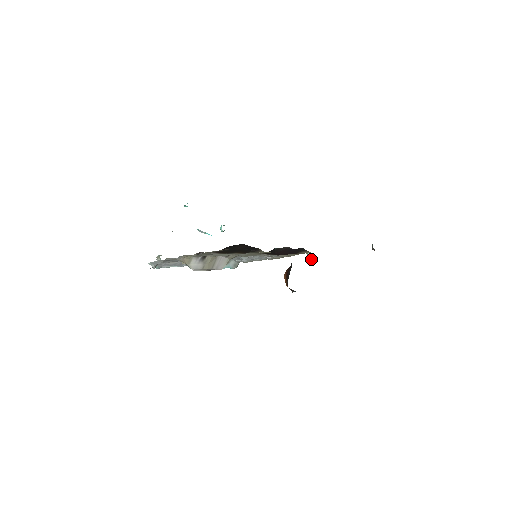
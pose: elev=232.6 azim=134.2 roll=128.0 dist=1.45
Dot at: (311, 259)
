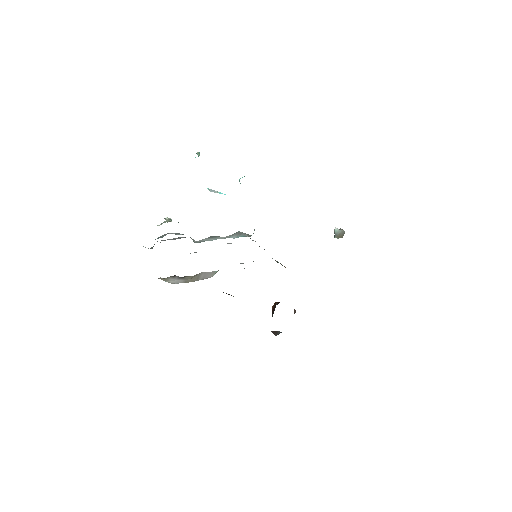
Dot at: (339, 236)
